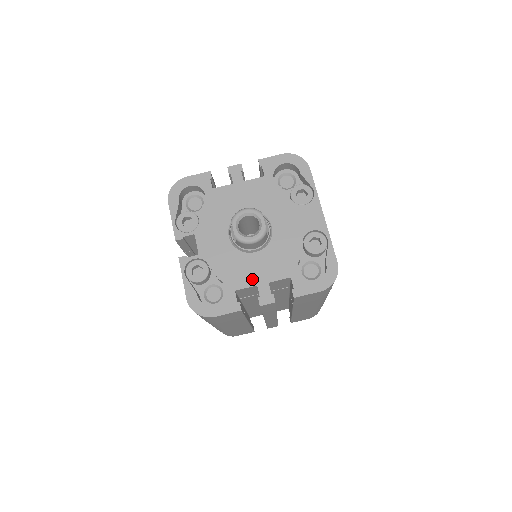
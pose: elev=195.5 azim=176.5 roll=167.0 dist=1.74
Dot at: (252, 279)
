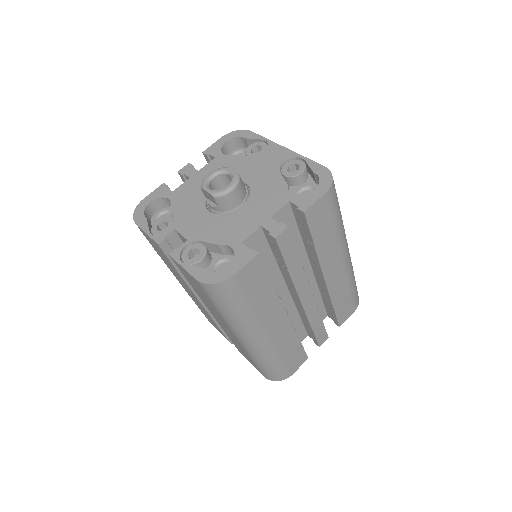
Dot at: (252, 225)
